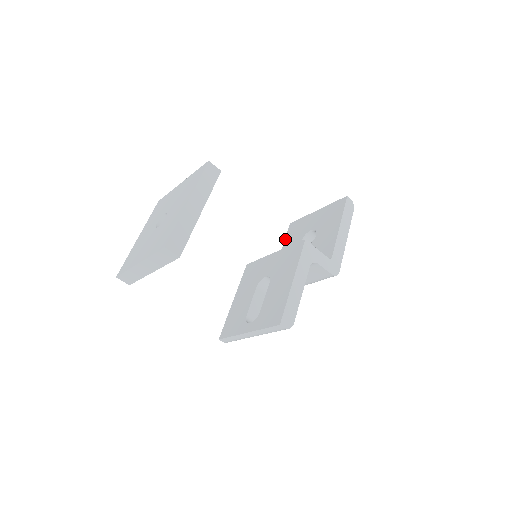
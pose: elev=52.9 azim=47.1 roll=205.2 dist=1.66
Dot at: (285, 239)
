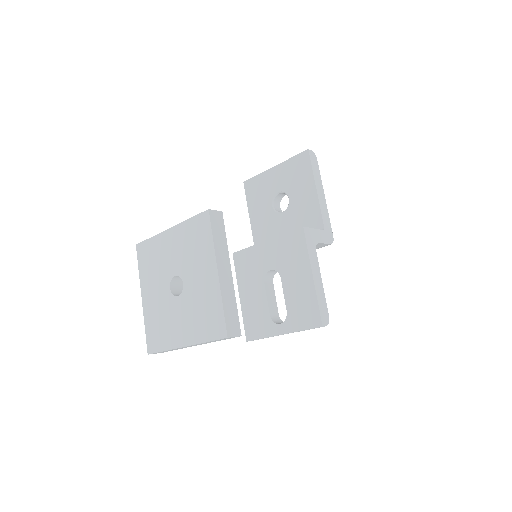
Dot at: (247, 203)
